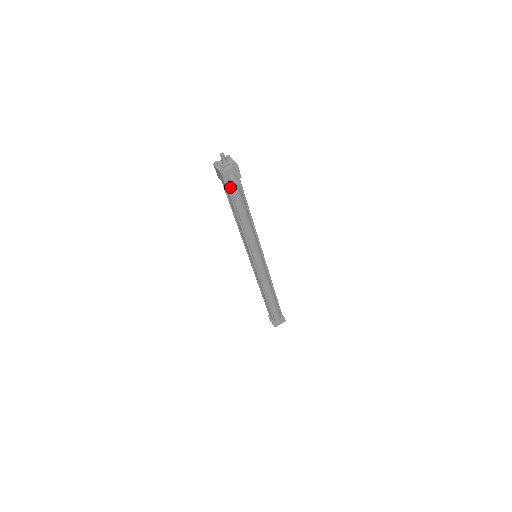
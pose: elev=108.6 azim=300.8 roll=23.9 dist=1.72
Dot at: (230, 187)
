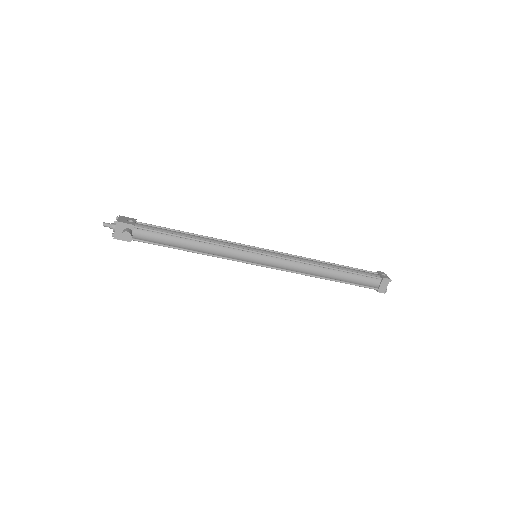
Dot at: (139, 238)
